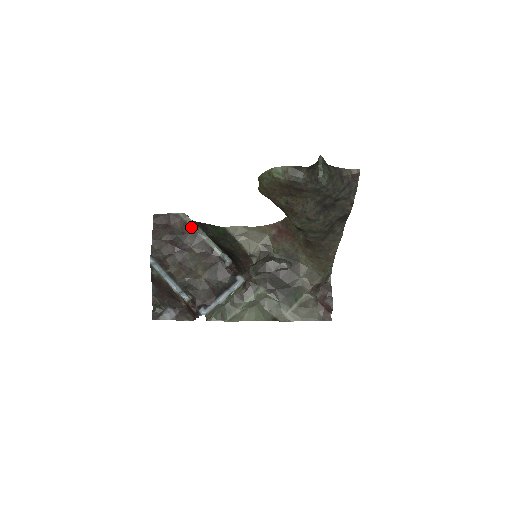
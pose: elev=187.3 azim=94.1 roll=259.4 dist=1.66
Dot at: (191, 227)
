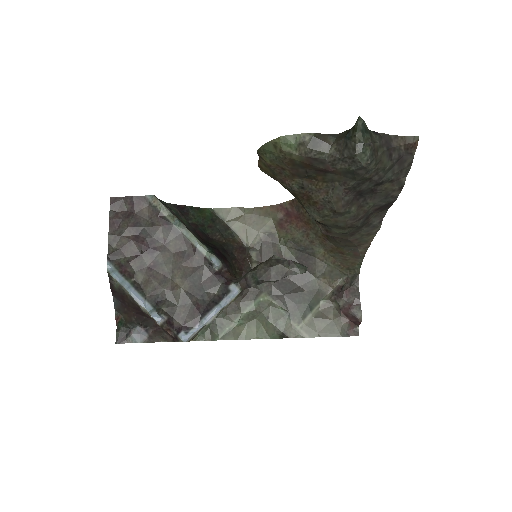
Dot at: (163, 215)
